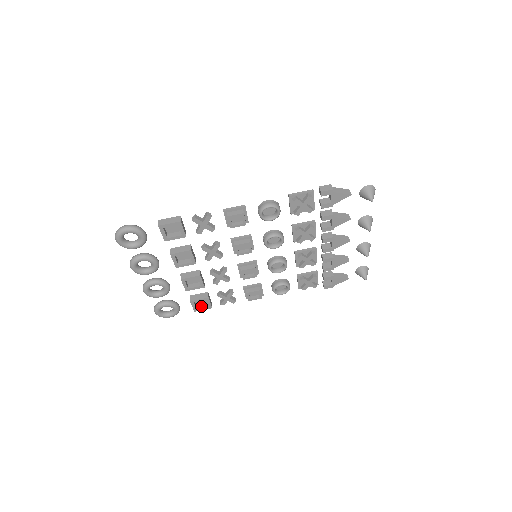
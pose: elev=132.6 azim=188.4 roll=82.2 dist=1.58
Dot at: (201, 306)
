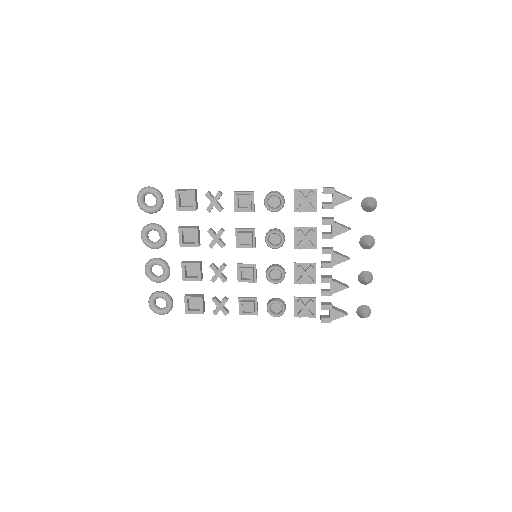
Dot at: (194, 309)
